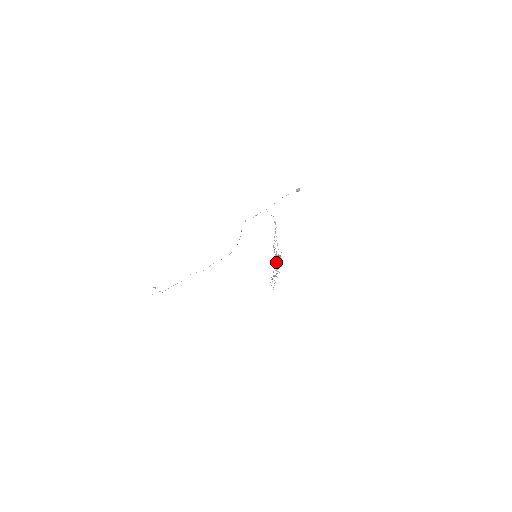
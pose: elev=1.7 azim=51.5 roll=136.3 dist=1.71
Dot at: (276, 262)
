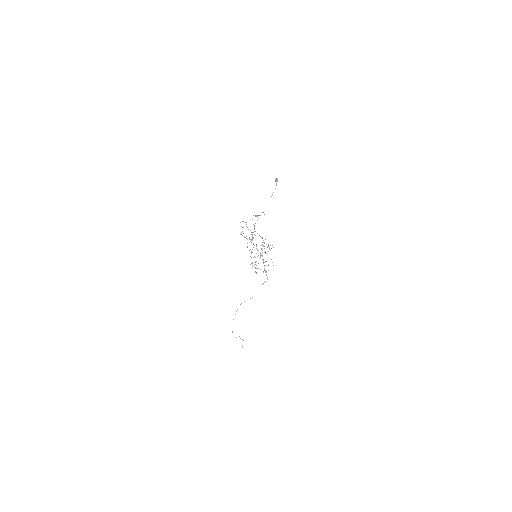
Dot at: (253, 247)
